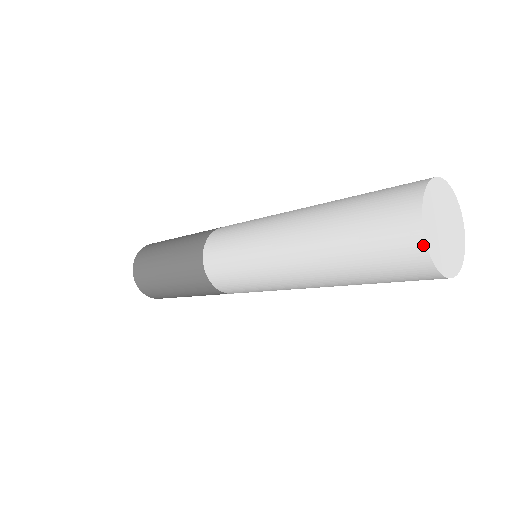
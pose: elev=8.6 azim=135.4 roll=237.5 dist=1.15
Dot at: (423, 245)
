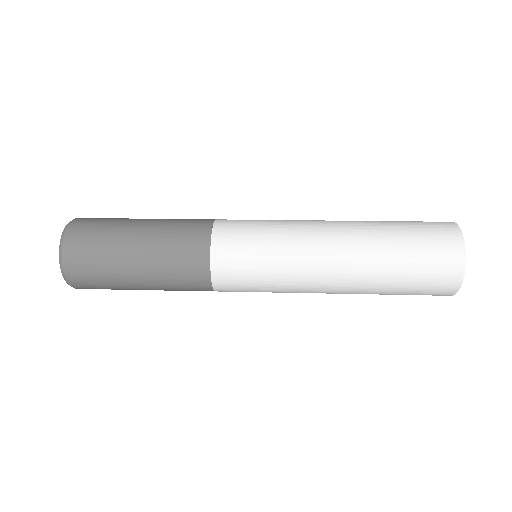
Dot at: (462, 272)
